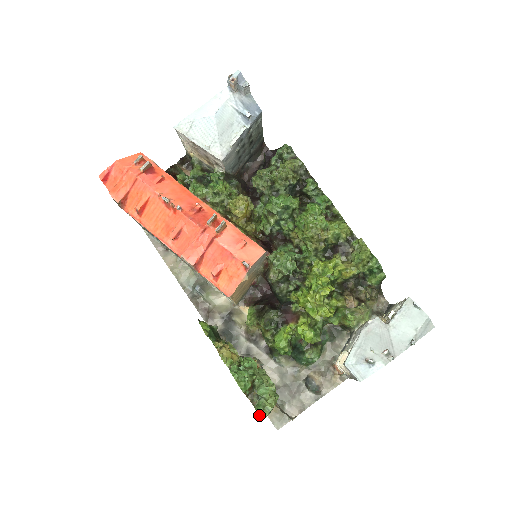
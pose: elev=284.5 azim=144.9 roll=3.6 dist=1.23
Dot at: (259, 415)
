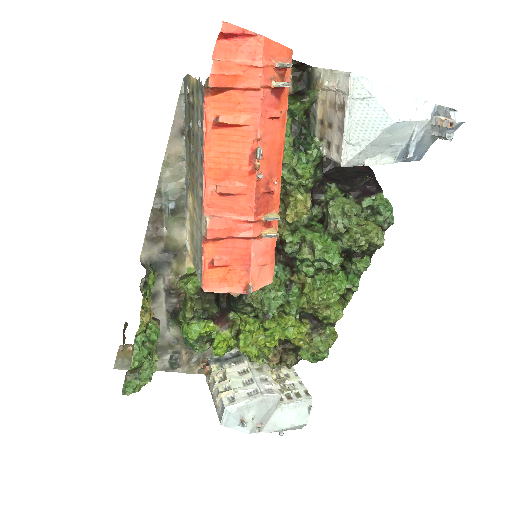
Dot at: (122, 389)
